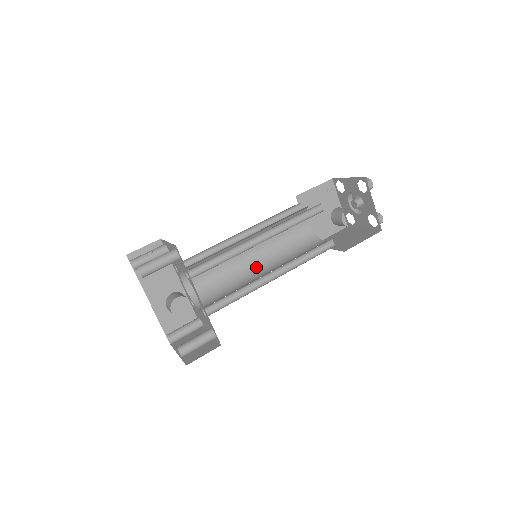
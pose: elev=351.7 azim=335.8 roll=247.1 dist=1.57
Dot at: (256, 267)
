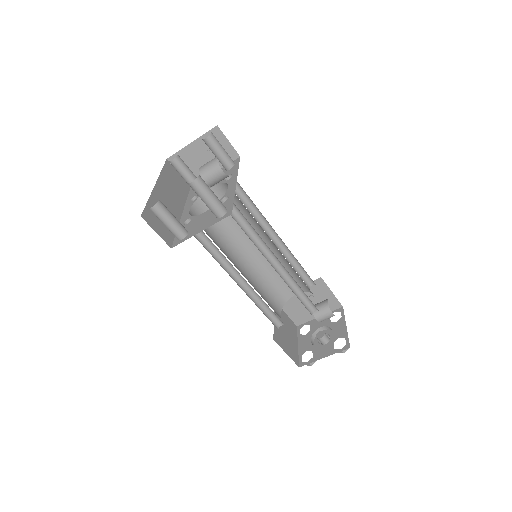
Dot at: occluded
